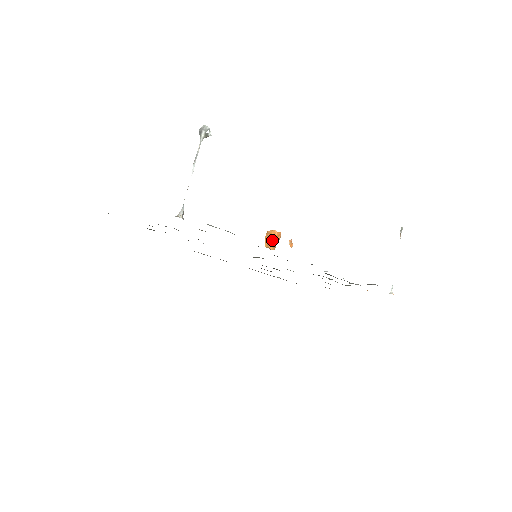
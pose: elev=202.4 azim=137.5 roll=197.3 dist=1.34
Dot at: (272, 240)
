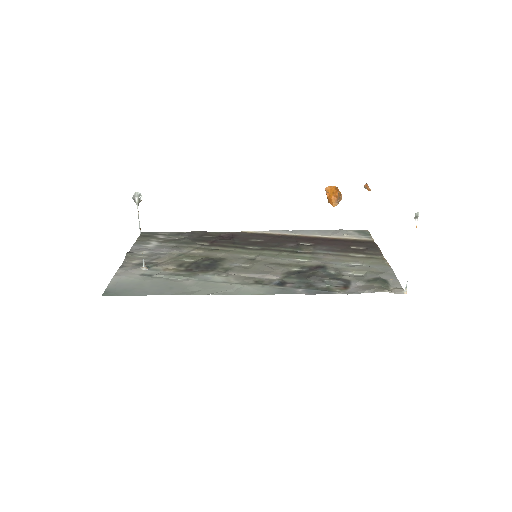
Dot at: (331, 197)
